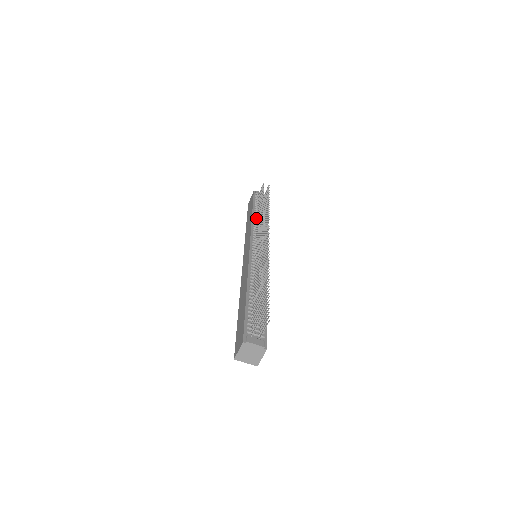
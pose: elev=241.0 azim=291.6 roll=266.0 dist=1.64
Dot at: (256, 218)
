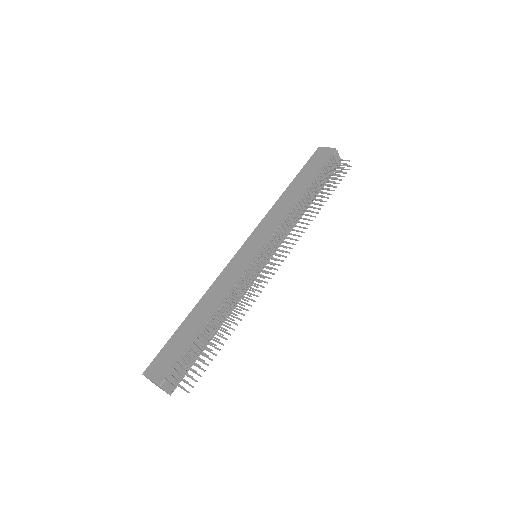
Dot at: (300, 202)
